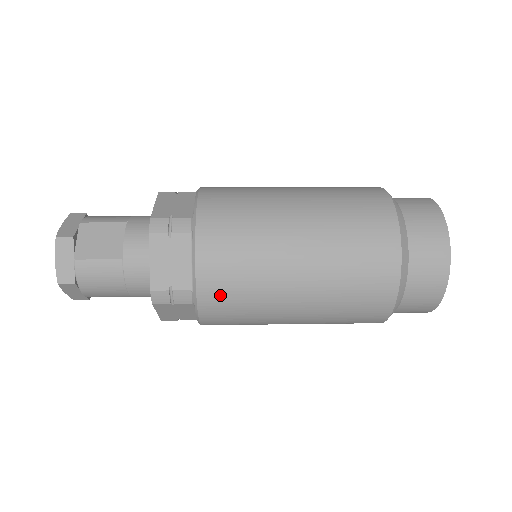
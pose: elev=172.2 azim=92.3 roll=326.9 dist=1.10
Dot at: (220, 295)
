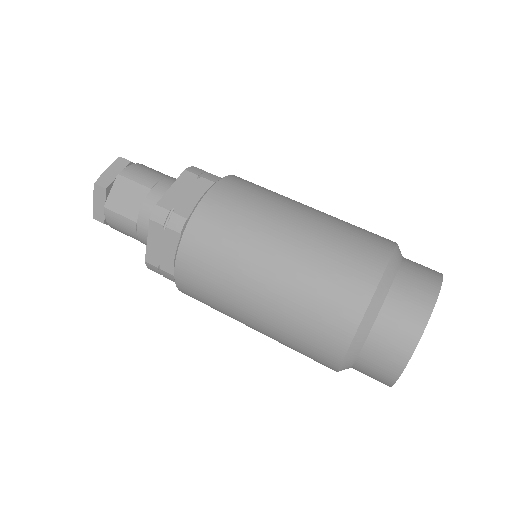
Dot at: (193, 291)
